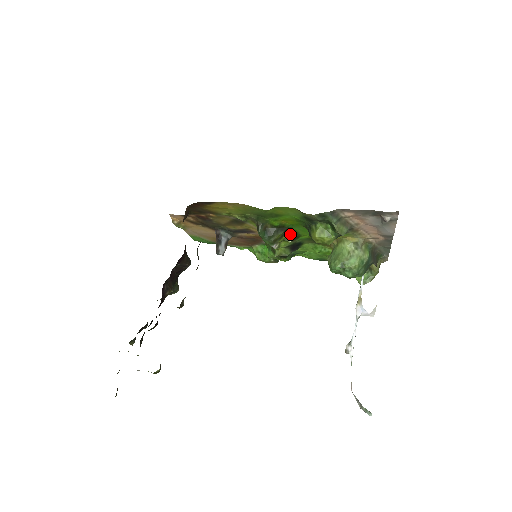
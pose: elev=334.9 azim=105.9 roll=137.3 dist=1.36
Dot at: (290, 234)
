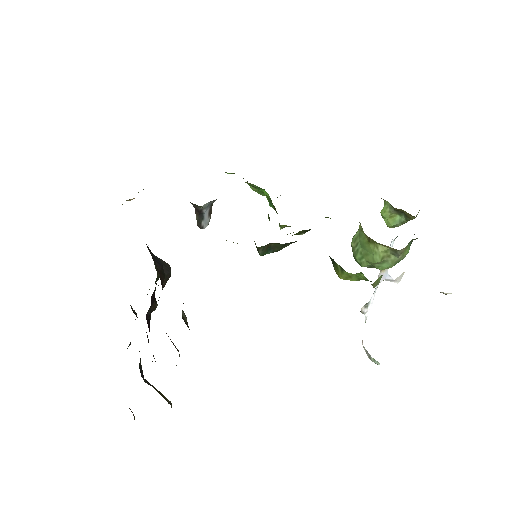
Dot at: (302, 230)
